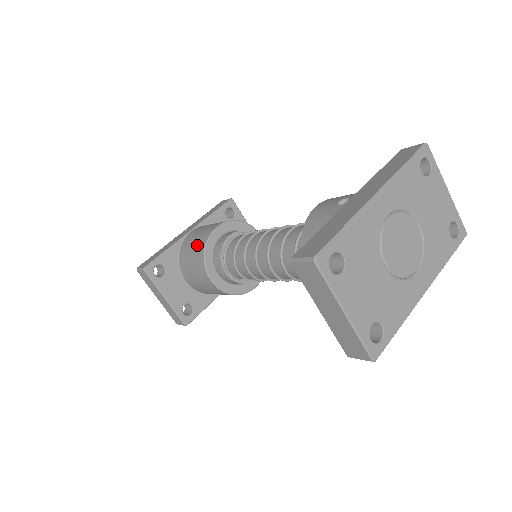
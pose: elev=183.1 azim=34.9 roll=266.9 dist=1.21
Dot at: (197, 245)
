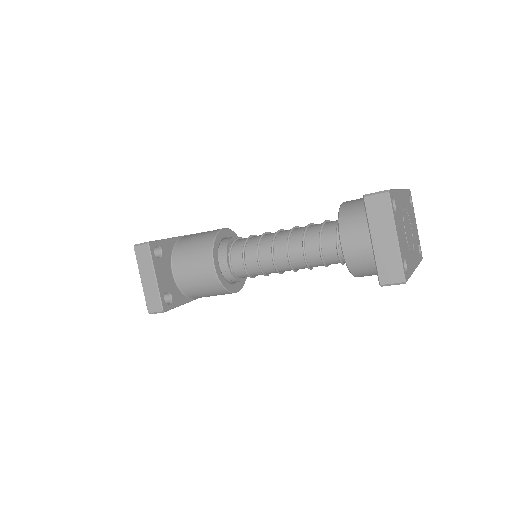
Dot at: (203, 237)
